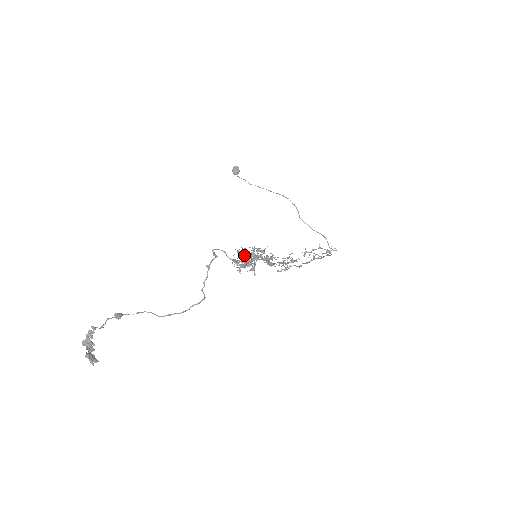
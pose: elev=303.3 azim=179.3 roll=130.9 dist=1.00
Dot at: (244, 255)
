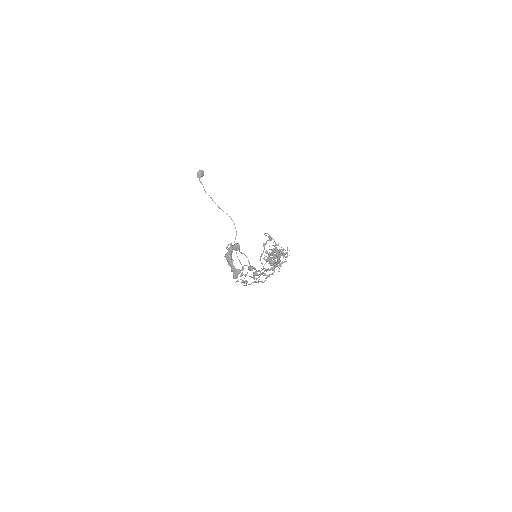
Dot at: (280, 250)
